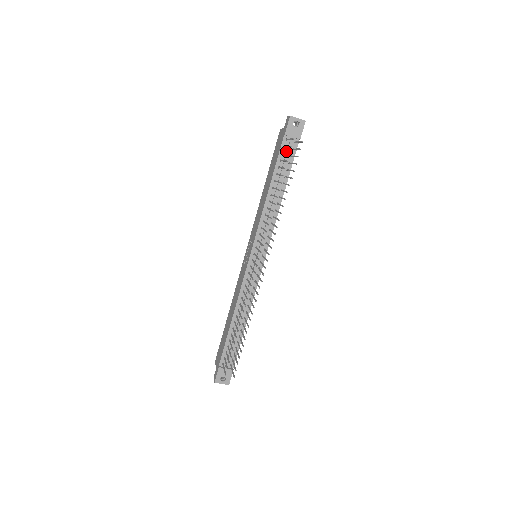
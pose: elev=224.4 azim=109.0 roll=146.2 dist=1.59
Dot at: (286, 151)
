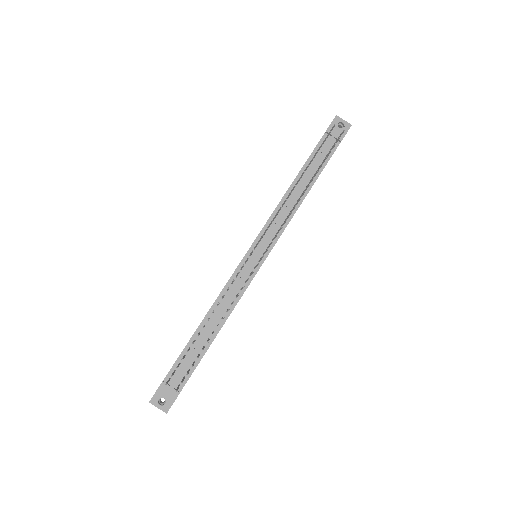
Dot at: (323, 149)
